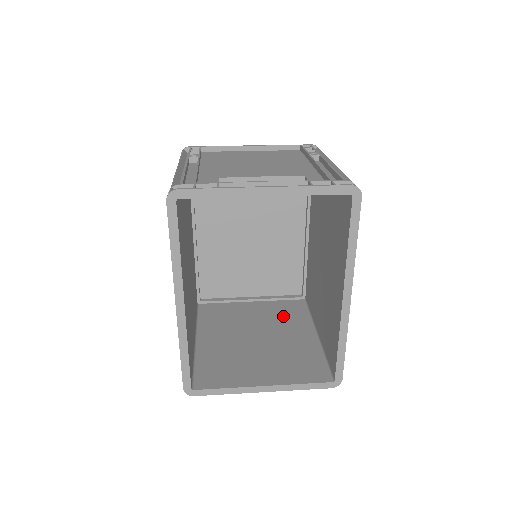
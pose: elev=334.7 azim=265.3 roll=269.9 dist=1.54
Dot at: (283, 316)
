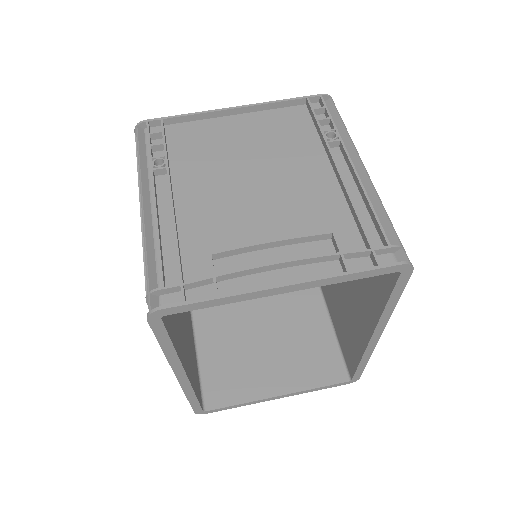
Dot at: occluded
